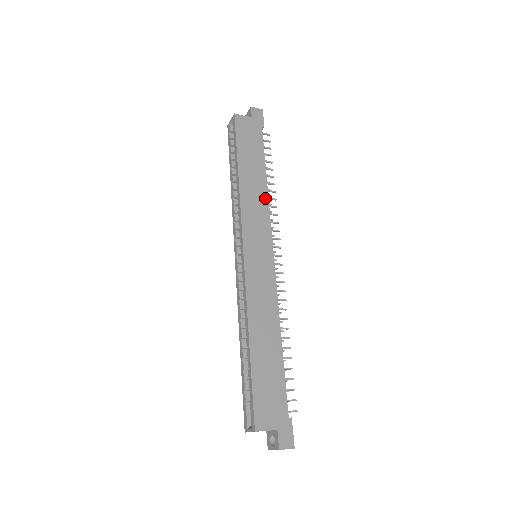
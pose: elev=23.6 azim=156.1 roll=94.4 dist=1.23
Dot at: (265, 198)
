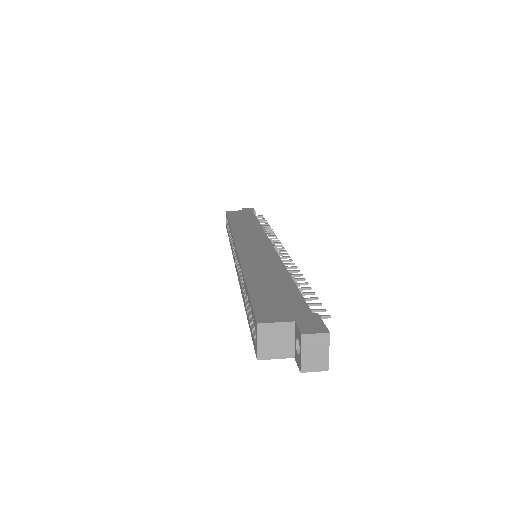
Dot at: (259, 228)
